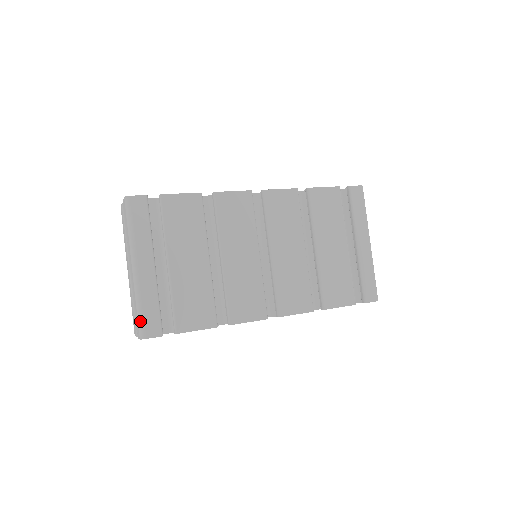
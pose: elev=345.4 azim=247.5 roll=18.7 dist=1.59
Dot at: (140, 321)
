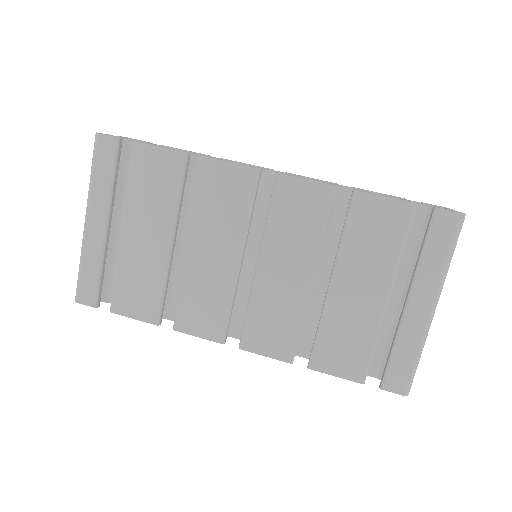
Dot at: (77, 281)
